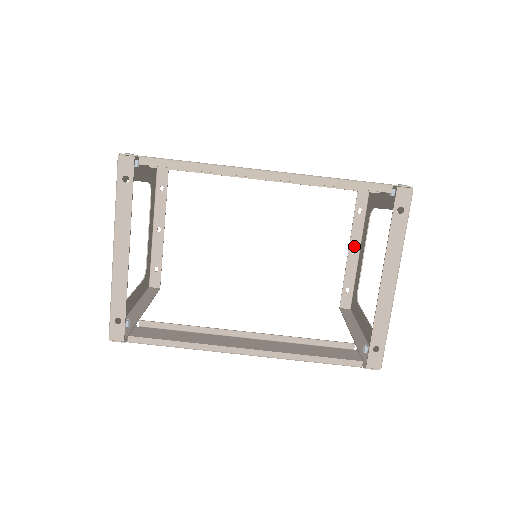
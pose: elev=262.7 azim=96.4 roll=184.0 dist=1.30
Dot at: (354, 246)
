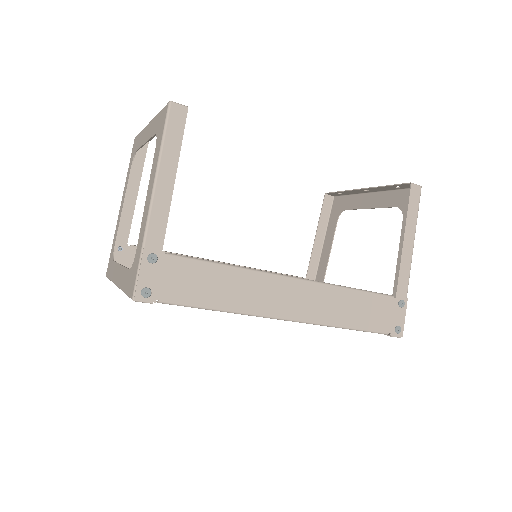
Dot at: (370, 190)
